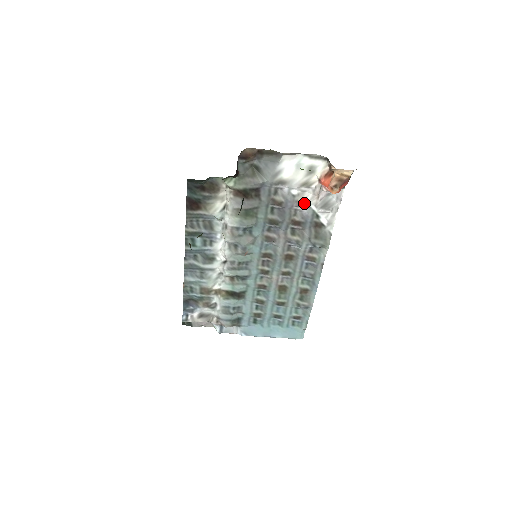
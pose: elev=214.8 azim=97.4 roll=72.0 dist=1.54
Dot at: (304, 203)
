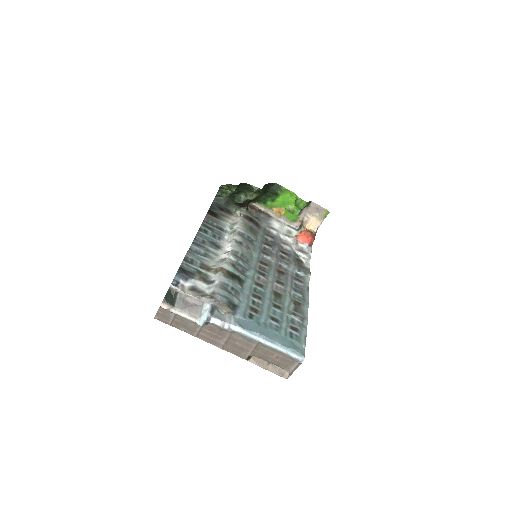
Dot at: (288, 244)
